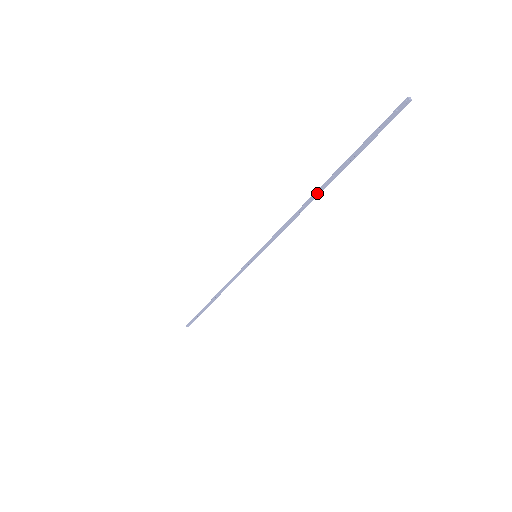
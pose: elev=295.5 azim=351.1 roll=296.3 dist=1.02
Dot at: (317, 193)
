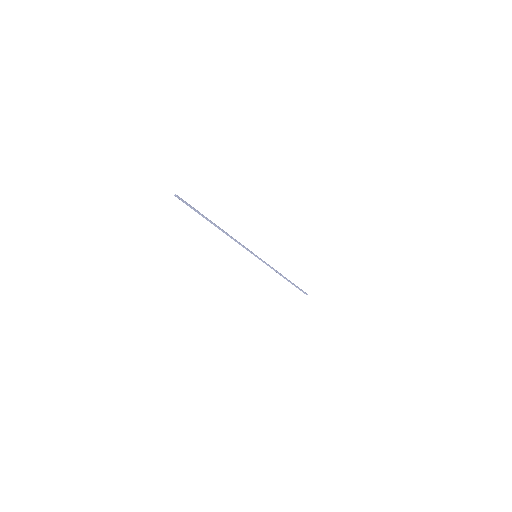
Dot at: occluded
